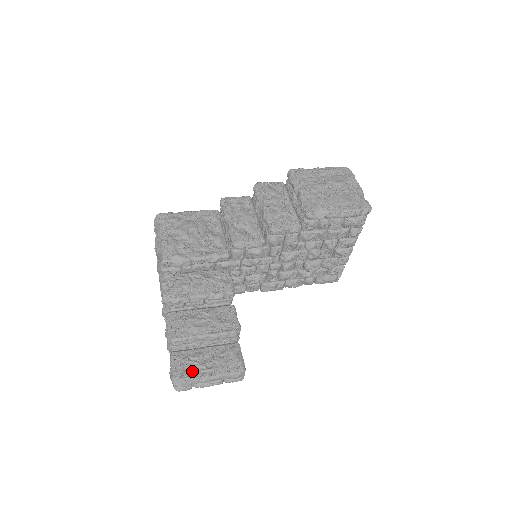
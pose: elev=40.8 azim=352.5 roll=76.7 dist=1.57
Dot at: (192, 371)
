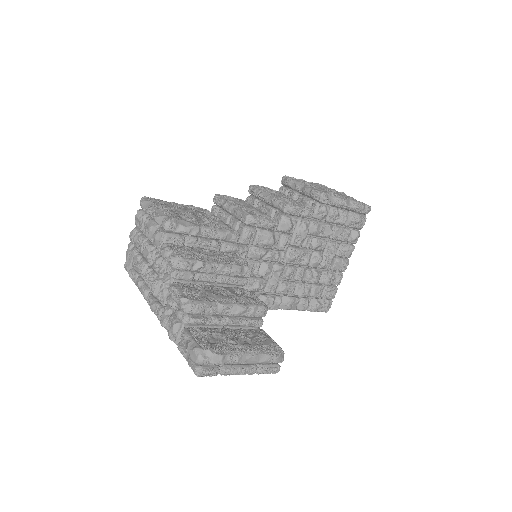
Dot at: (220, 344)
